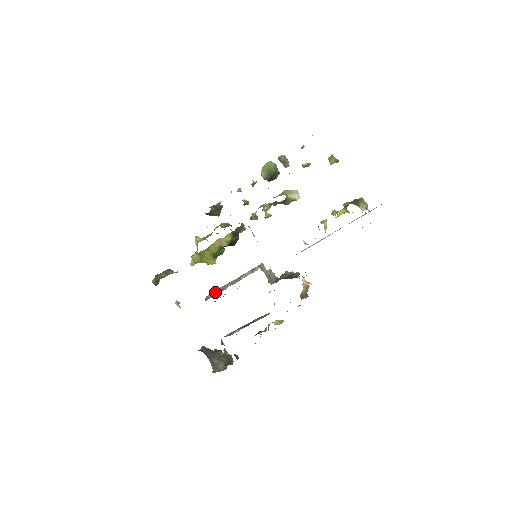
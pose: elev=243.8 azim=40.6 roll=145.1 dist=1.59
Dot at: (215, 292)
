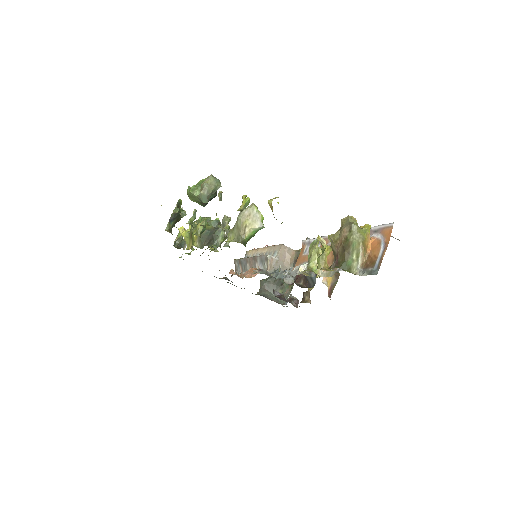
Dot at: (239, 264)
